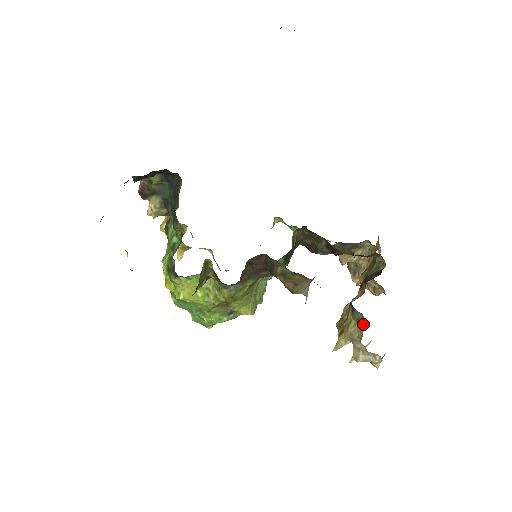
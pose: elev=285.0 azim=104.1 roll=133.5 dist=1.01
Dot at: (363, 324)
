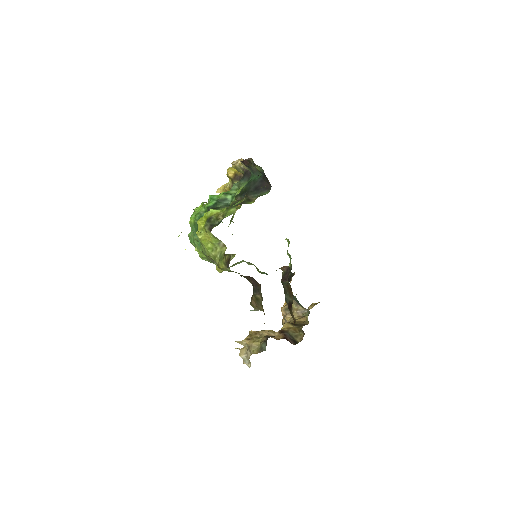
Dot at: occluded
